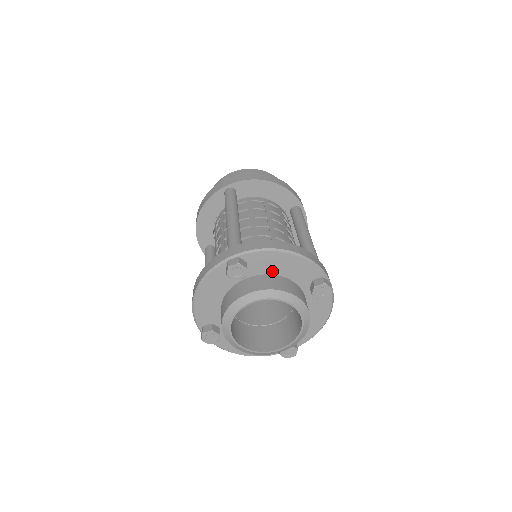
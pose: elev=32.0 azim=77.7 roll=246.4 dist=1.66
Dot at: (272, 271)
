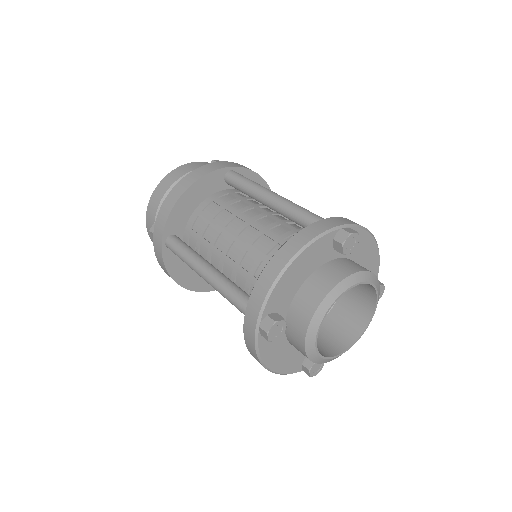
Dot at: (356, 258)
